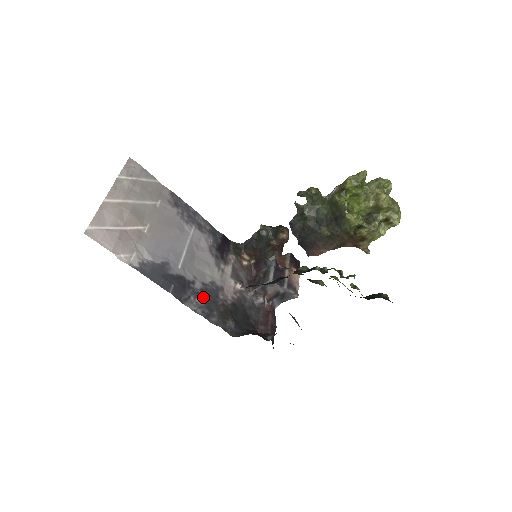
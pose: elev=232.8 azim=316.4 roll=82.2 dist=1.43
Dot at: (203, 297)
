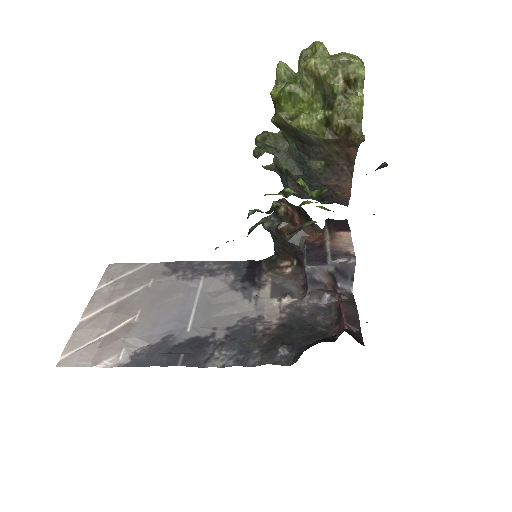
Dot at: (232, 343)
